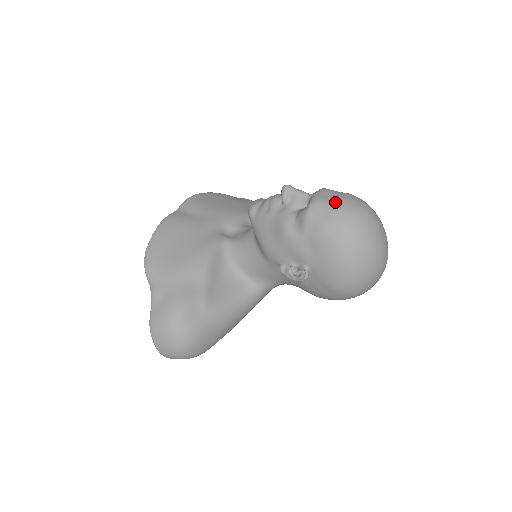
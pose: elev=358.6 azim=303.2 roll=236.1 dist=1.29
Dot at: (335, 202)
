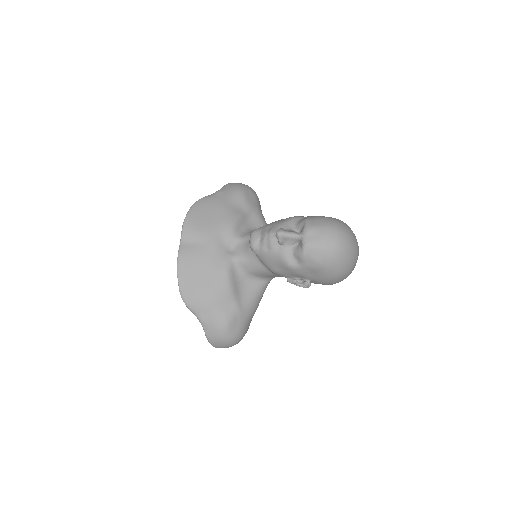
Dot at: (321, 242)
